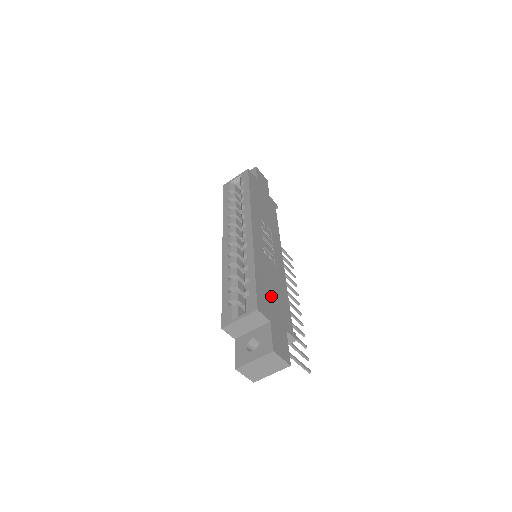
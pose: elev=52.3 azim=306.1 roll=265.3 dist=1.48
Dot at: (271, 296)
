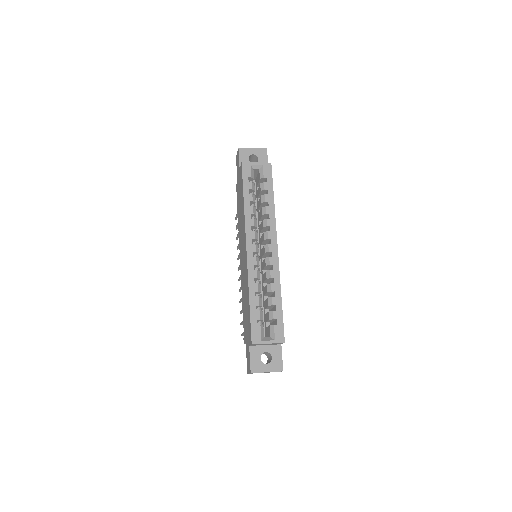
Dot at: occluded
